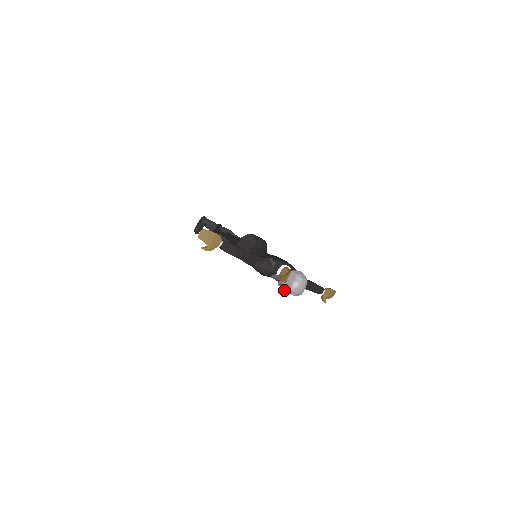
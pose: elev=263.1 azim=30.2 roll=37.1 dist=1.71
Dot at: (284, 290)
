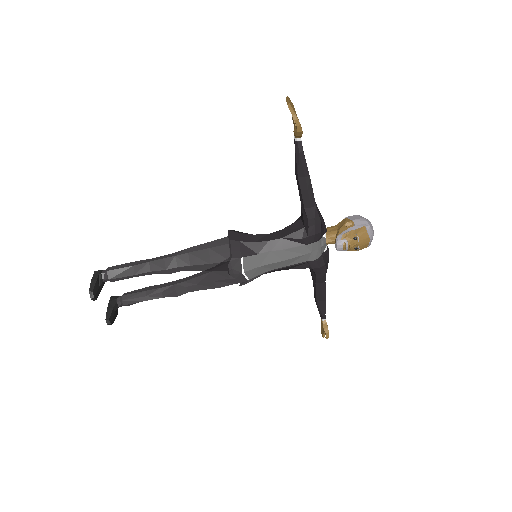
Dot at: (358, 235)
